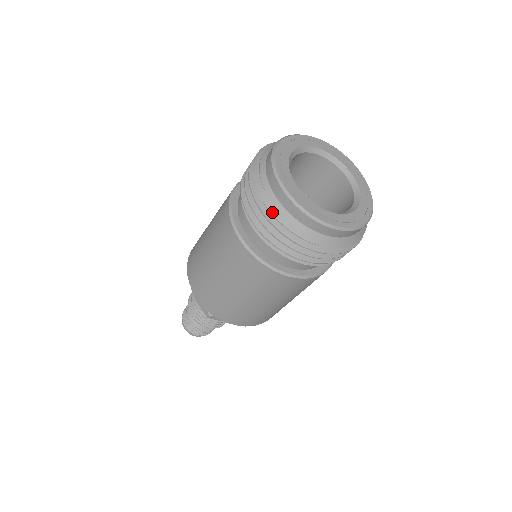
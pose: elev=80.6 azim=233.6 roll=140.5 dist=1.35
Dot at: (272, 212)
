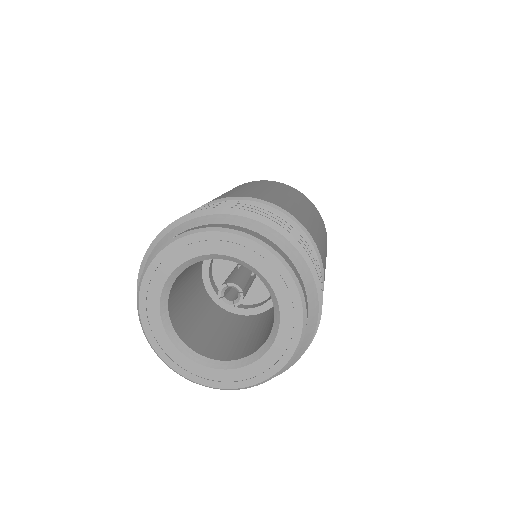
Dot at: occluded
